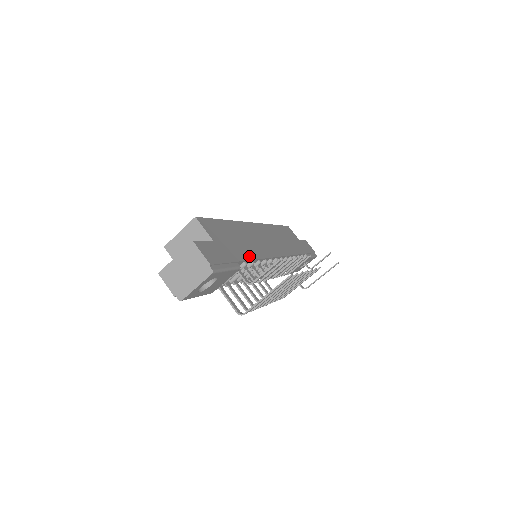
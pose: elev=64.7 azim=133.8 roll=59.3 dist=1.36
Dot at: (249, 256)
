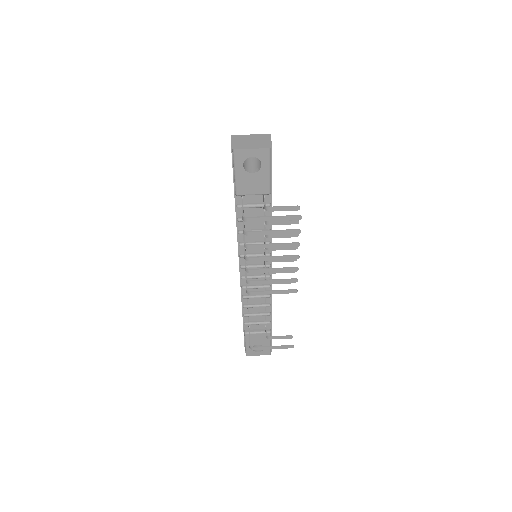
Dot at: occluded
